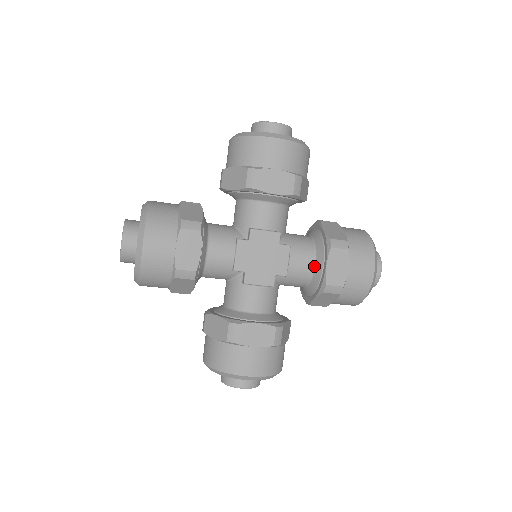
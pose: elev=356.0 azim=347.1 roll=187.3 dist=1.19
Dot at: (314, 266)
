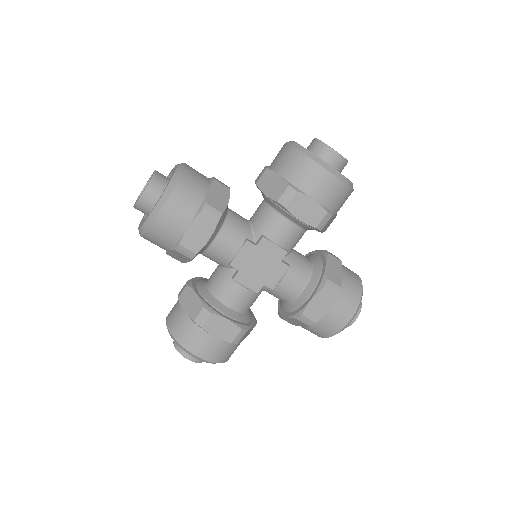
Dot at: (301, 292)
